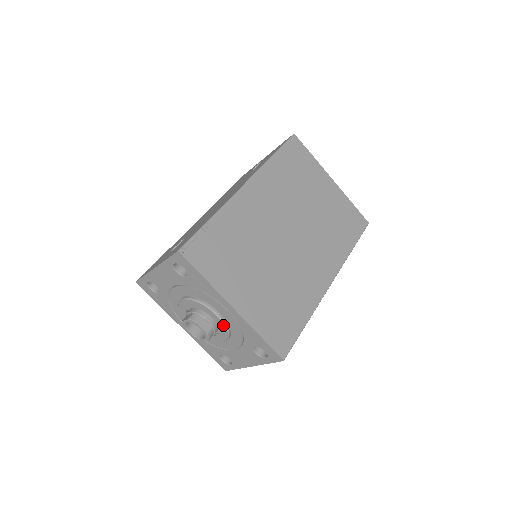
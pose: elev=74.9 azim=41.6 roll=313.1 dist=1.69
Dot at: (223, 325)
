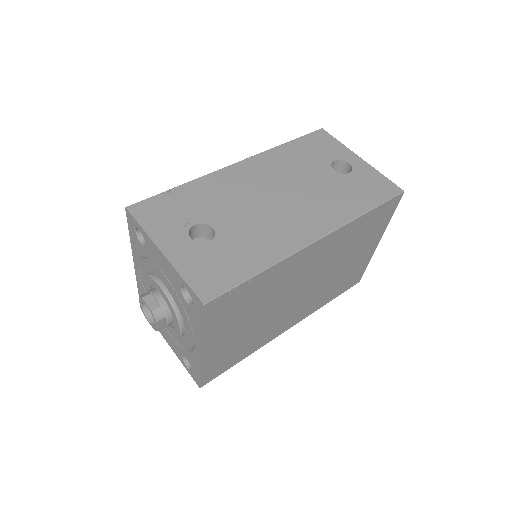
Dot at: (178, 335)
